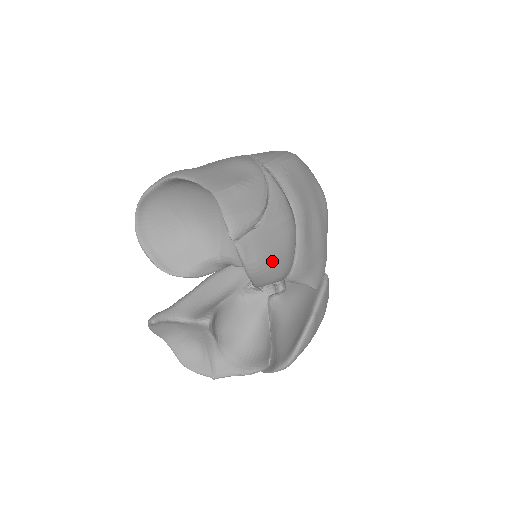
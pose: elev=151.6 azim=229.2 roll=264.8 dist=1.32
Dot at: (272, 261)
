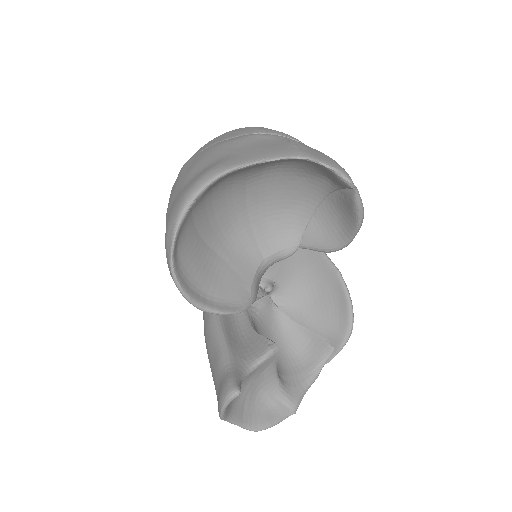
Dot at: occluded
